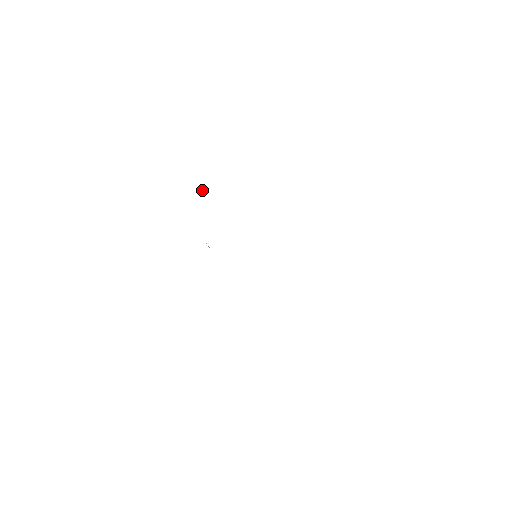
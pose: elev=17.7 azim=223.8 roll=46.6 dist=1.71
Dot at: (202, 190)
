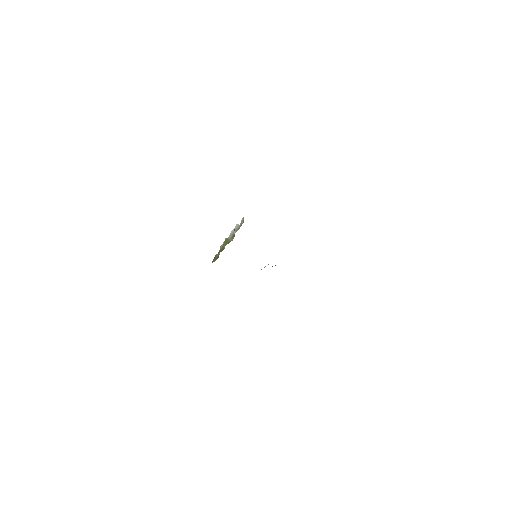
Dot at: (232, 231)
